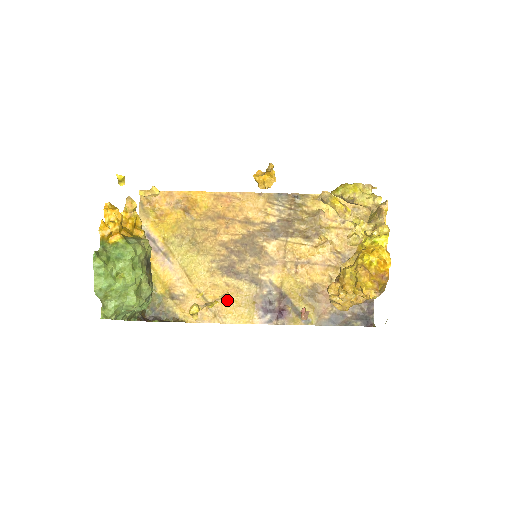
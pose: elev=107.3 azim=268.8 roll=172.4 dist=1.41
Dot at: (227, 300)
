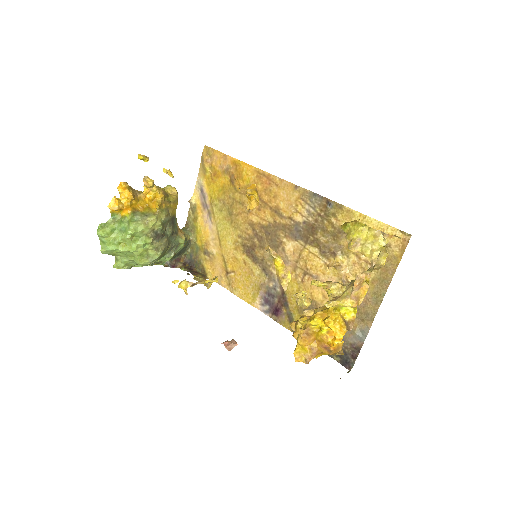
Dot at: (241, 276)
